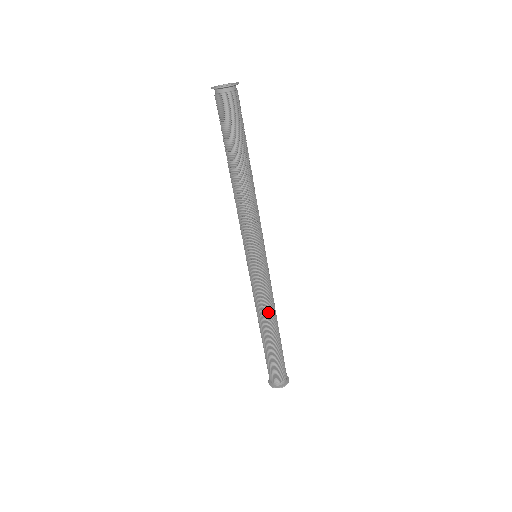
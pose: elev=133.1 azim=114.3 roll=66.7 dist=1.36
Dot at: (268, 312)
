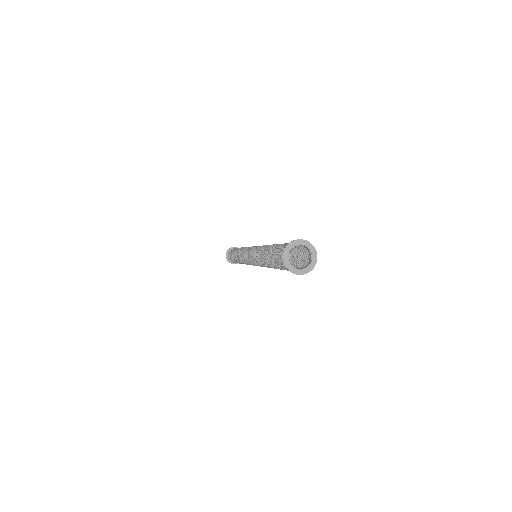
Dot at: occluded
